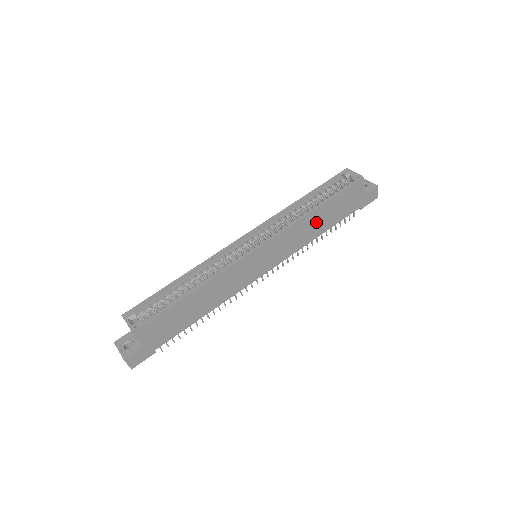
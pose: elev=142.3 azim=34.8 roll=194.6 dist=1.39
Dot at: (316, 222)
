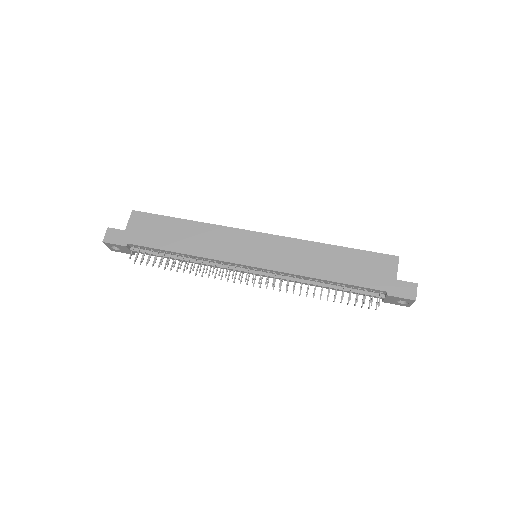
Dot at: (326, 260)
